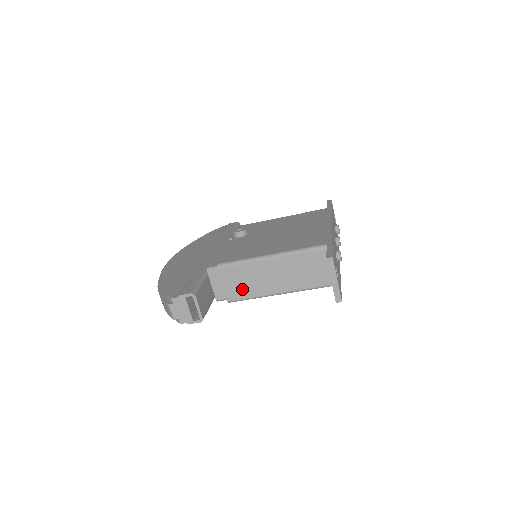
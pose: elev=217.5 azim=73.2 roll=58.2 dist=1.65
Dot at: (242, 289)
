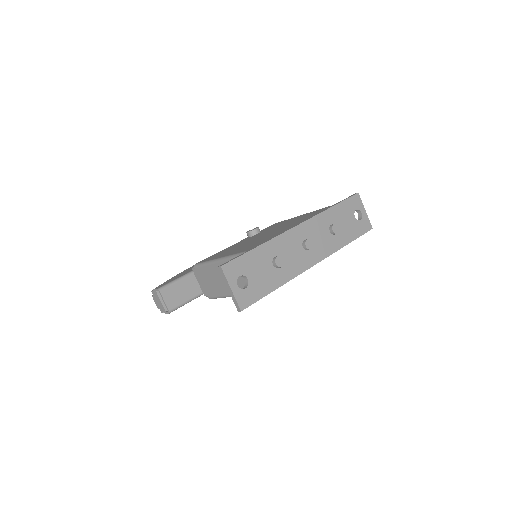
Dot at: (212, 288)
